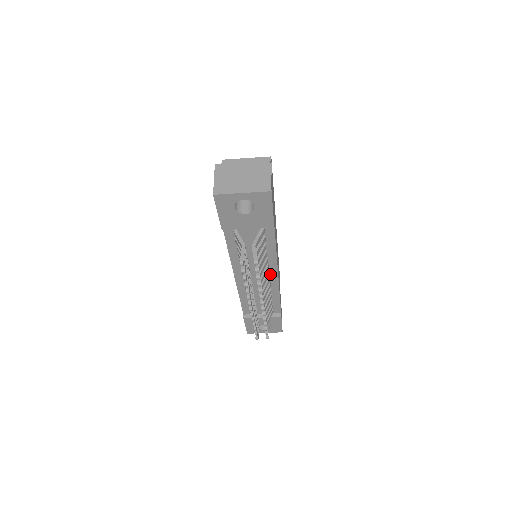
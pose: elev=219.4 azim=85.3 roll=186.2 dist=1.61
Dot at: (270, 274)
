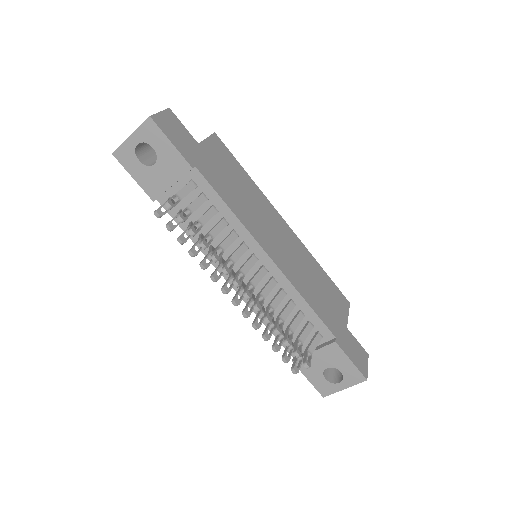
Dot at: (260, 260)
